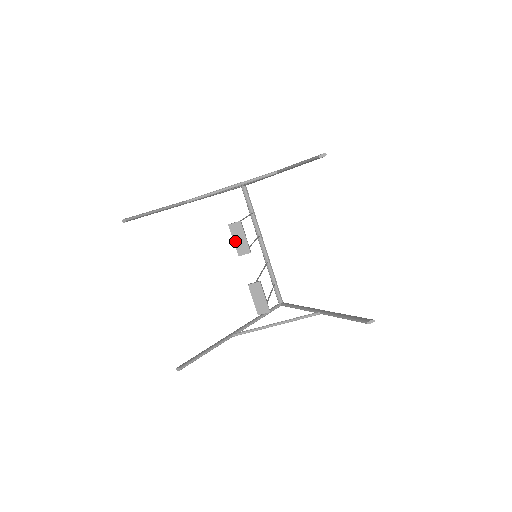
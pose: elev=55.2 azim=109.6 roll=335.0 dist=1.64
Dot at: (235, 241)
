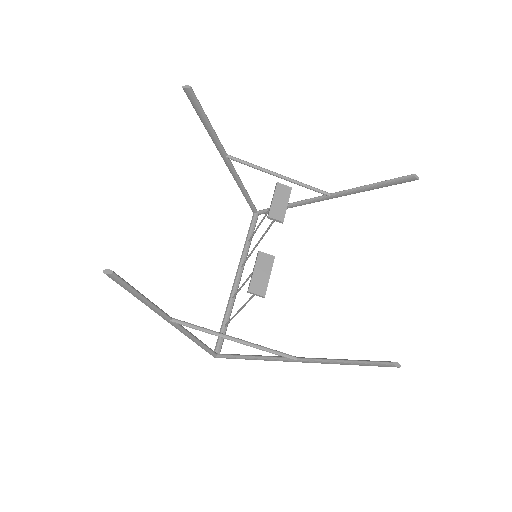
Dot at: (274, 200)
